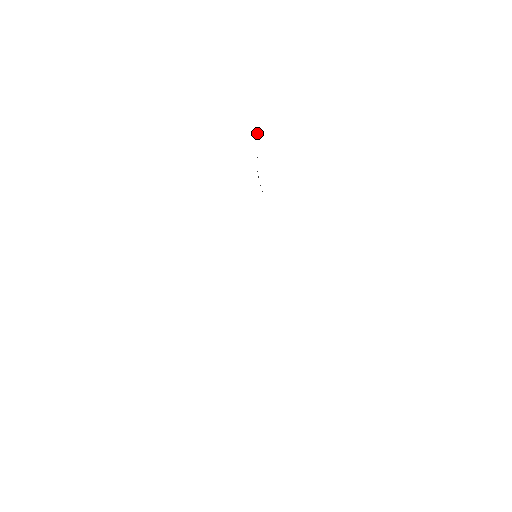
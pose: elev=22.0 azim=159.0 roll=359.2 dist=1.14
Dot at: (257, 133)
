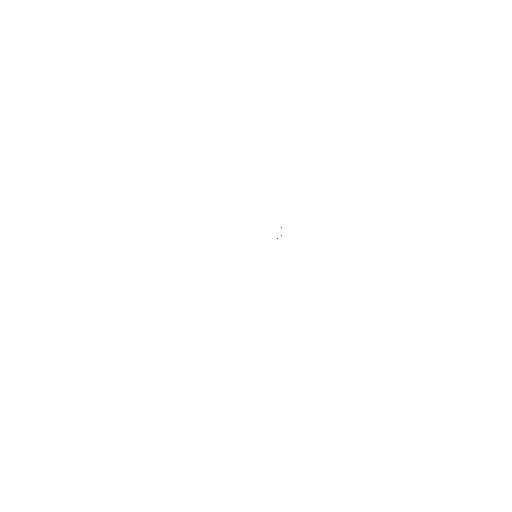
Dot at: occluded
